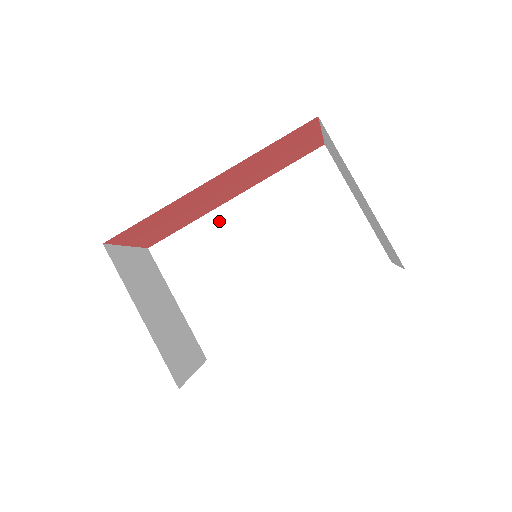
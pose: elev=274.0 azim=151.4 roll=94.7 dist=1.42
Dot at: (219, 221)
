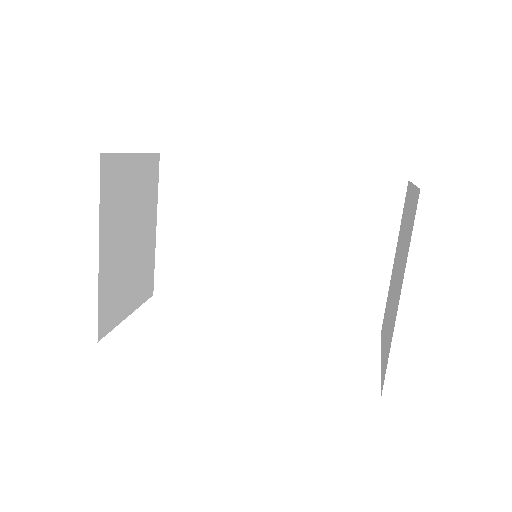
Dot at: (248, 178)
